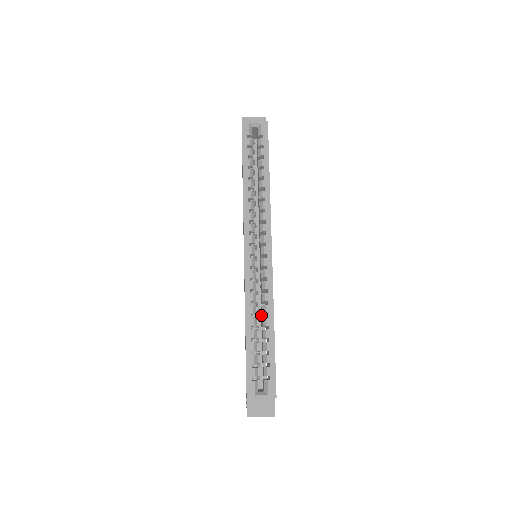
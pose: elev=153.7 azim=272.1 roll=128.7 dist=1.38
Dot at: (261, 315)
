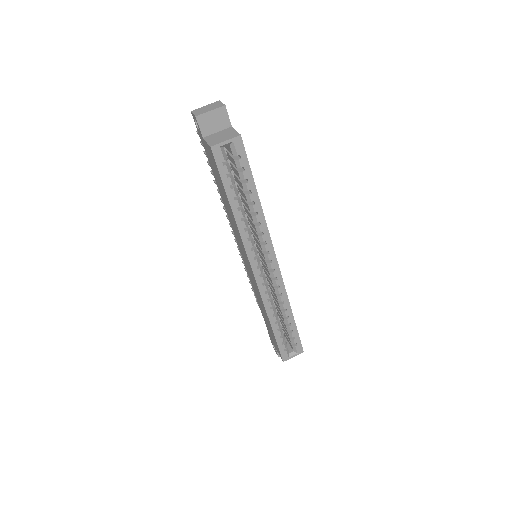
Dot at: (273, 298)
